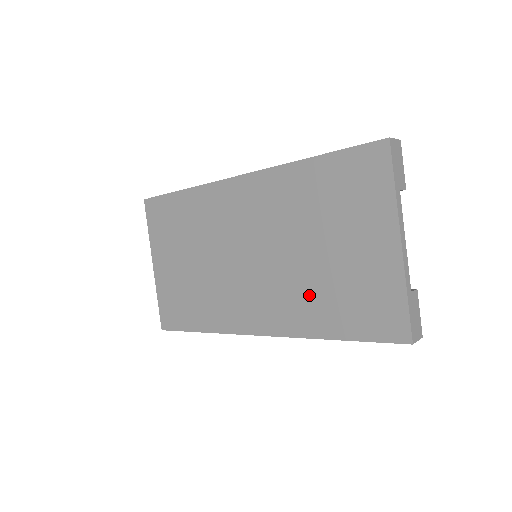
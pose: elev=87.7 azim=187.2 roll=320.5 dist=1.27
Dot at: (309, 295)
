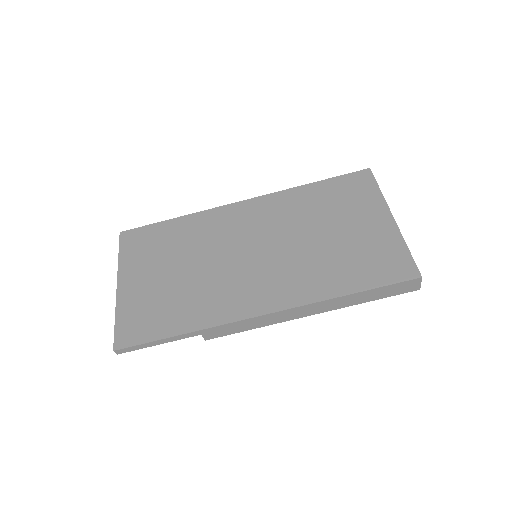
Dot at: (320, 266)
